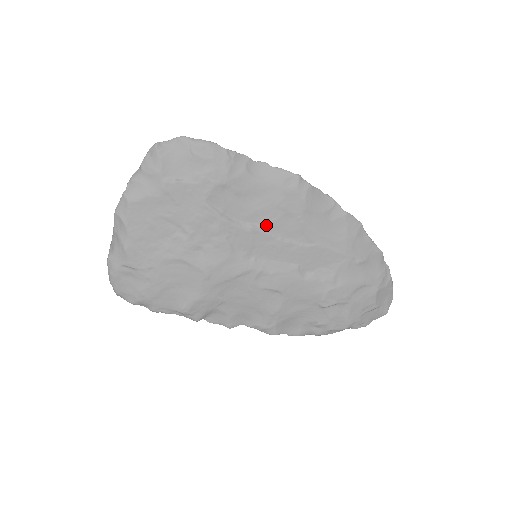
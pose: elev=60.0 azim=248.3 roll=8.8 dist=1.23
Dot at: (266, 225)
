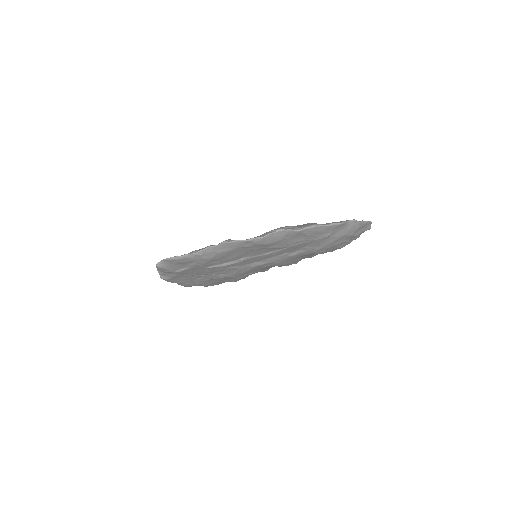
Dot at: (249, 256)
